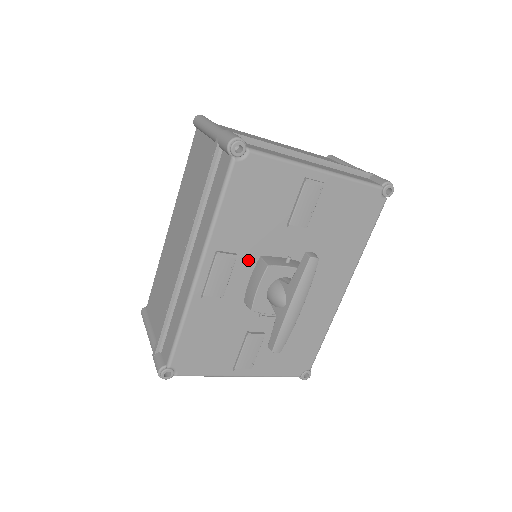
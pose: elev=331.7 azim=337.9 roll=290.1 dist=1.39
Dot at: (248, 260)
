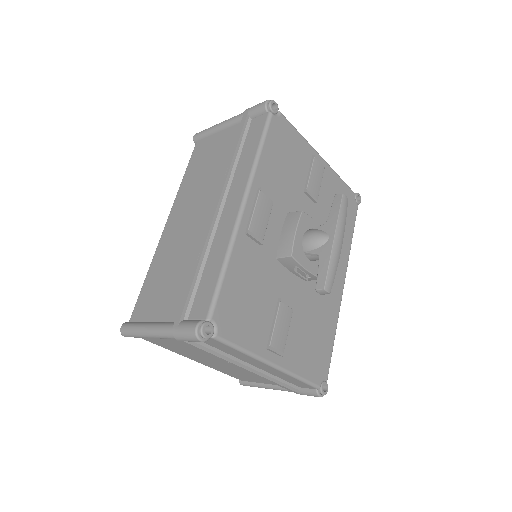
Dot at: (279, 212)
